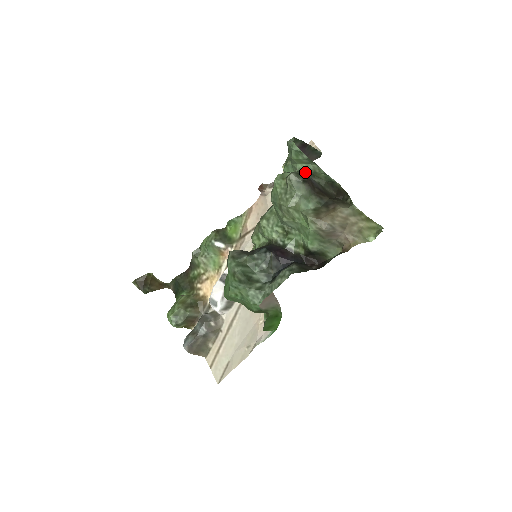
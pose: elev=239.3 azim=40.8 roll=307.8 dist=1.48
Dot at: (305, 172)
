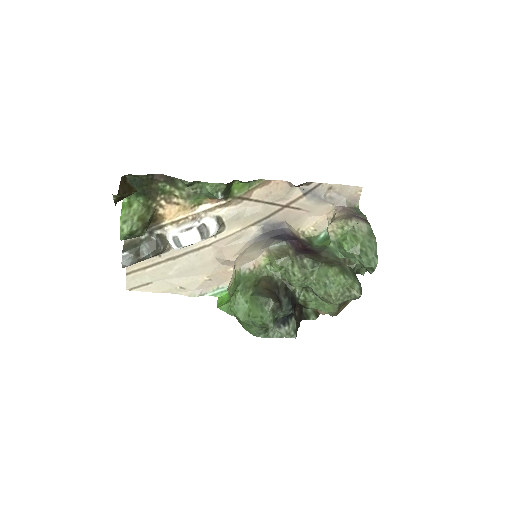
Dot at: (356, 269)
